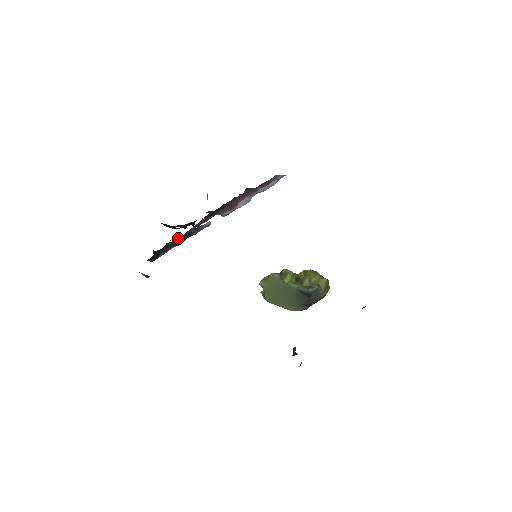
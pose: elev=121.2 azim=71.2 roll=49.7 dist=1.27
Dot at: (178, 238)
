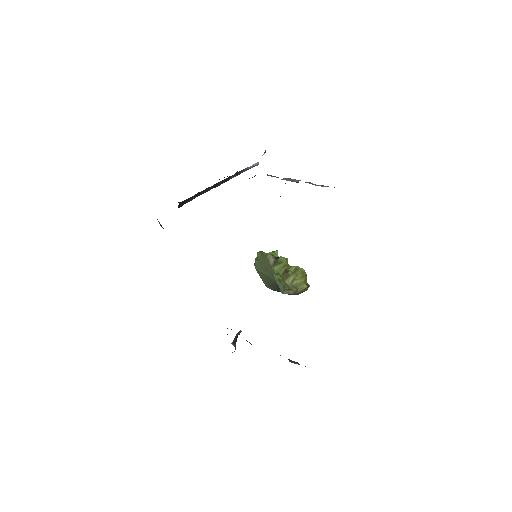
Dot at: occluded
